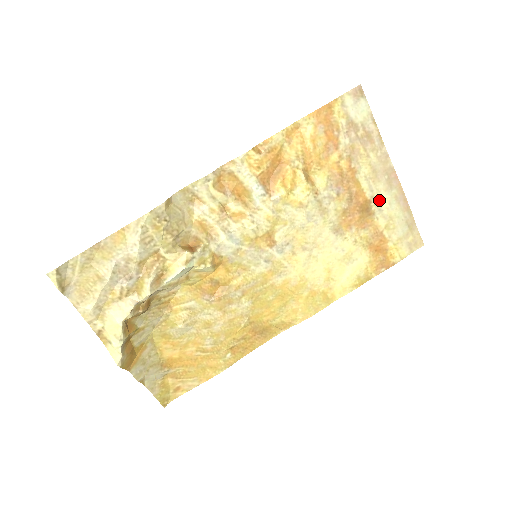
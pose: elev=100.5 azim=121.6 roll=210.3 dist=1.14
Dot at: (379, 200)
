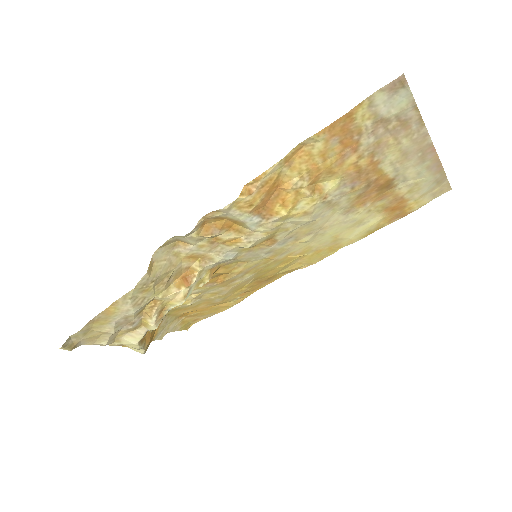
Dot at: (405, 174)
